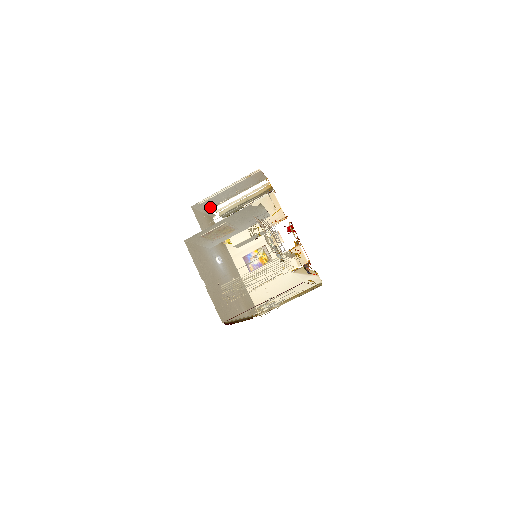
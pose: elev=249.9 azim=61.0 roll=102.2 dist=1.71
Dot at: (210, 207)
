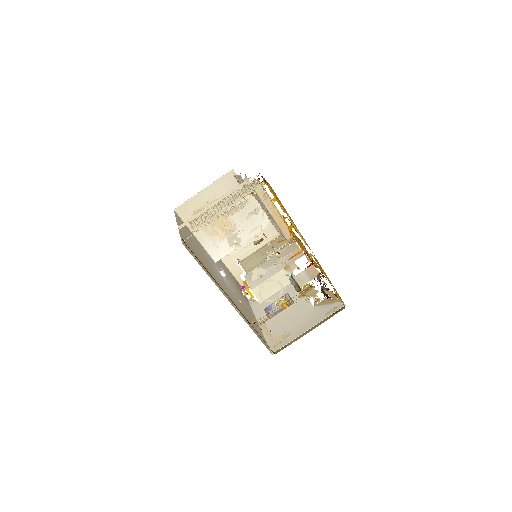
Dot at: (233, 260)
